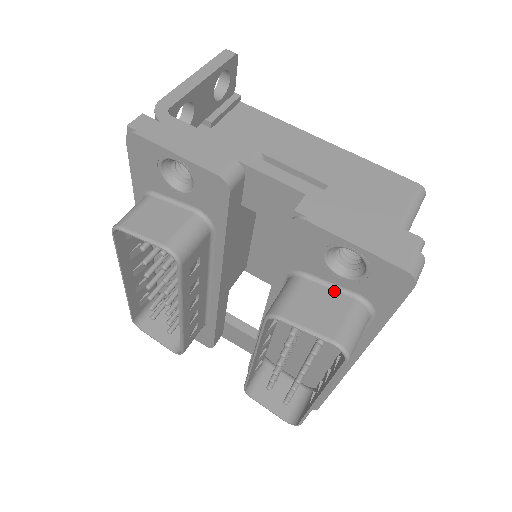
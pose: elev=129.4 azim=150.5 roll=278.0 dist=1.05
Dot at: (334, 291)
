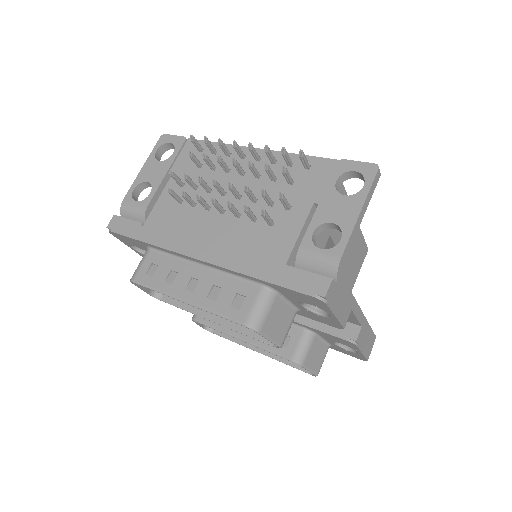
Dot at: (324, 343)
